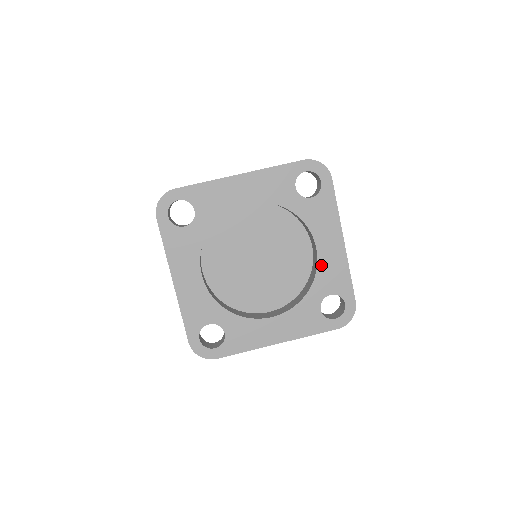
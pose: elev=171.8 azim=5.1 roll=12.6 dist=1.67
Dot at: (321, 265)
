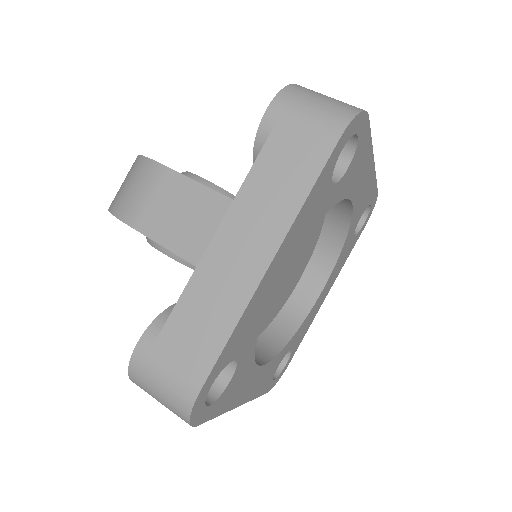
Dot at: (355, 209)
